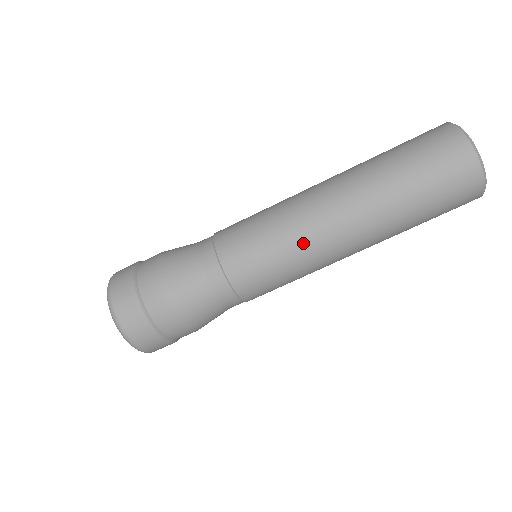
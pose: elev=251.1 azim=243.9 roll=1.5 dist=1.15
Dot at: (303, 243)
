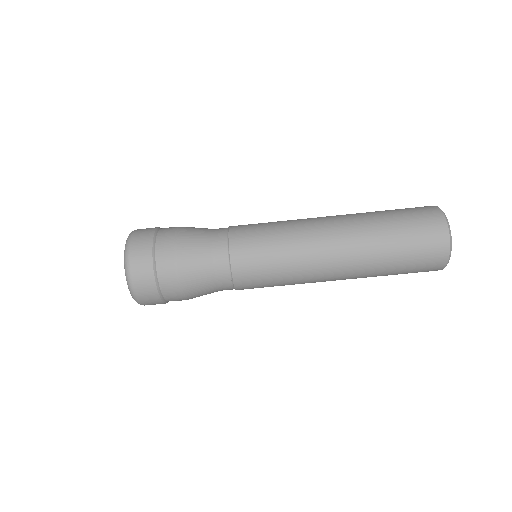
Dot at: (297, 233)
